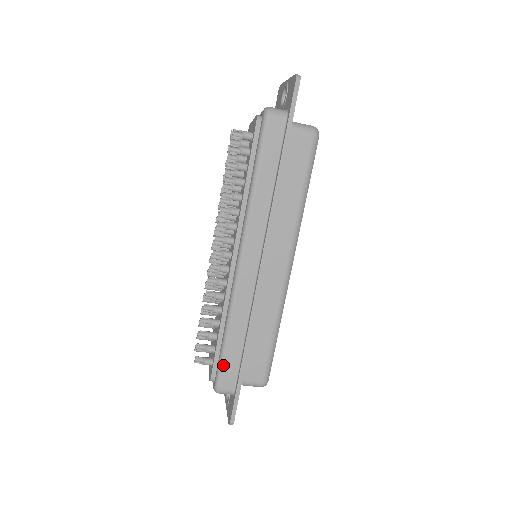
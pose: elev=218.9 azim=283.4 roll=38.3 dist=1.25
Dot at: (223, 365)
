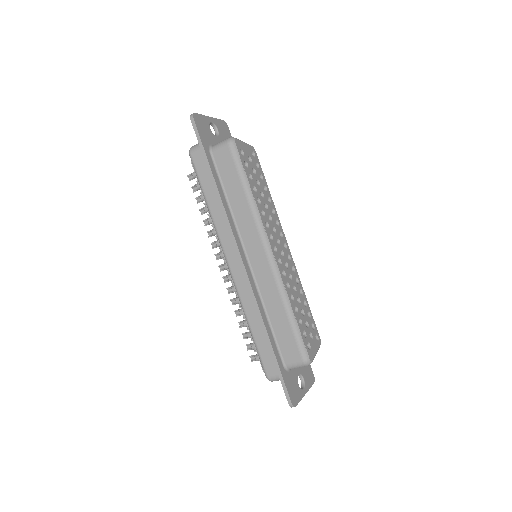
Dot at: (260, 355)
